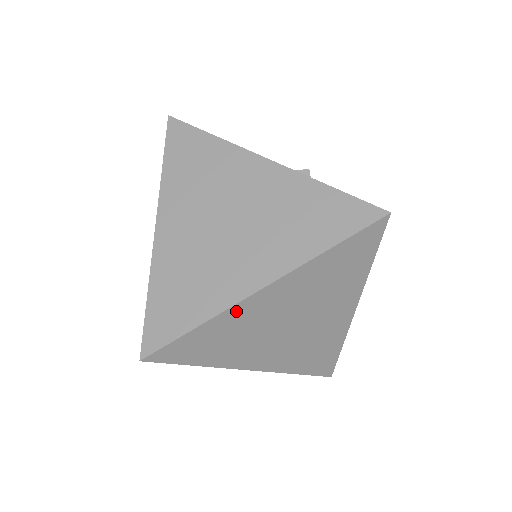
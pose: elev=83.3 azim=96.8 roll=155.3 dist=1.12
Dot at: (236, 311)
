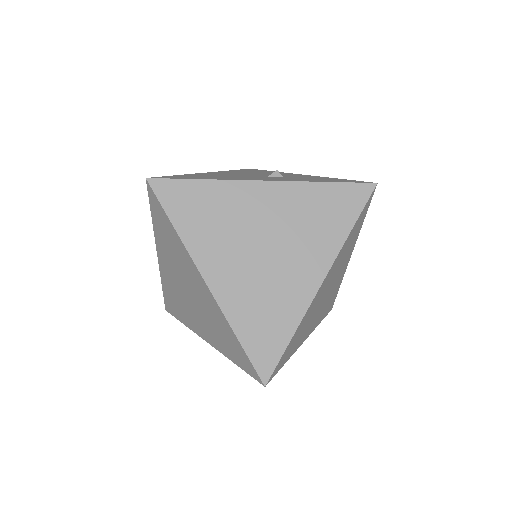
Dot at: (310, 307)
